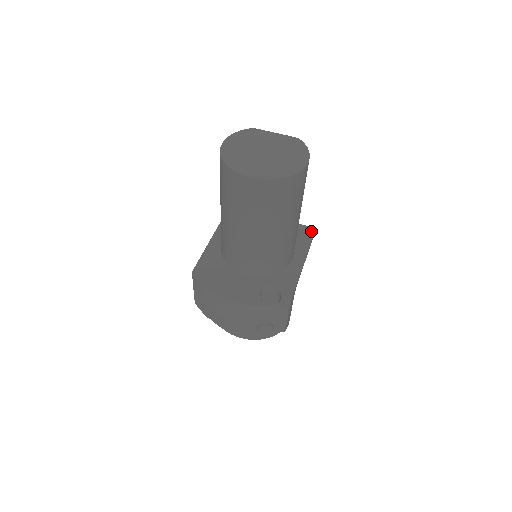
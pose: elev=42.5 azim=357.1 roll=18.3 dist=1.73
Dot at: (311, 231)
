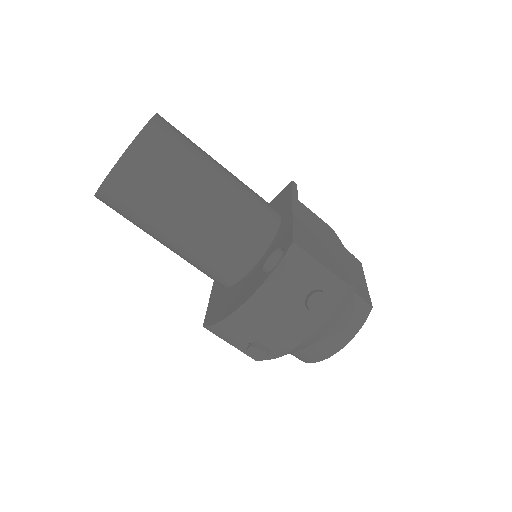
Dot at: (288, 186)
